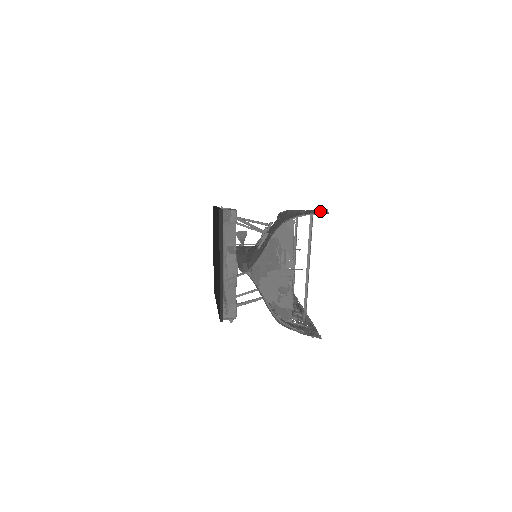
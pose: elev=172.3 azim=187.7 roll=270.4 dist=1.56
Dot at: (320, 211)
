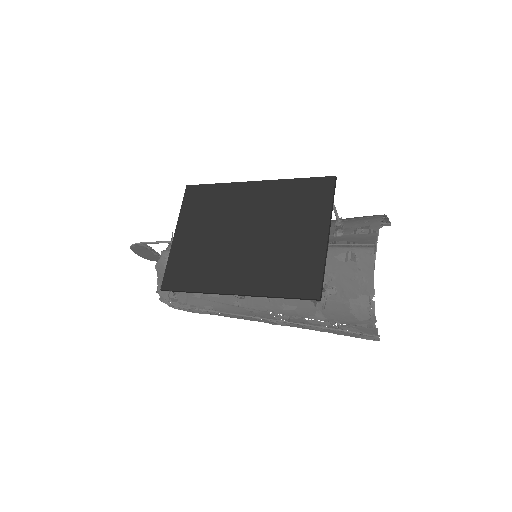
Dot at: (388, 221)
